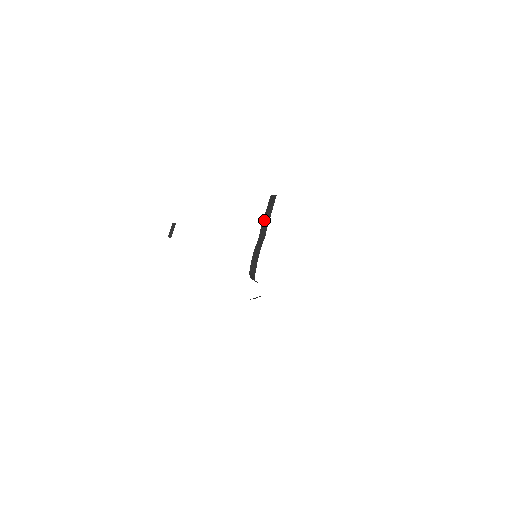
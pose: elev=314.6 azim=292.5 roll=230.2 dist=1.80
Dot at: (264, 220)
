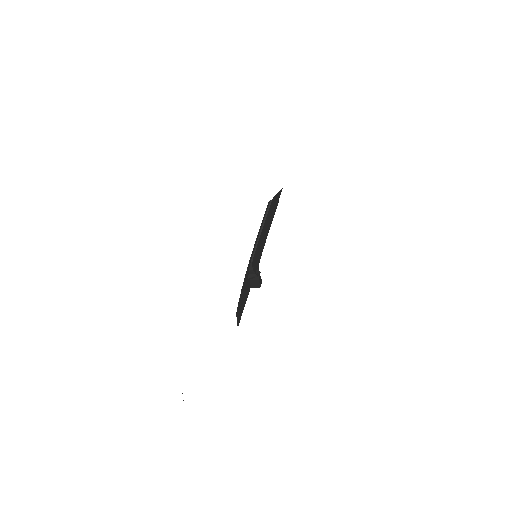
Dot at: (255, 273)
